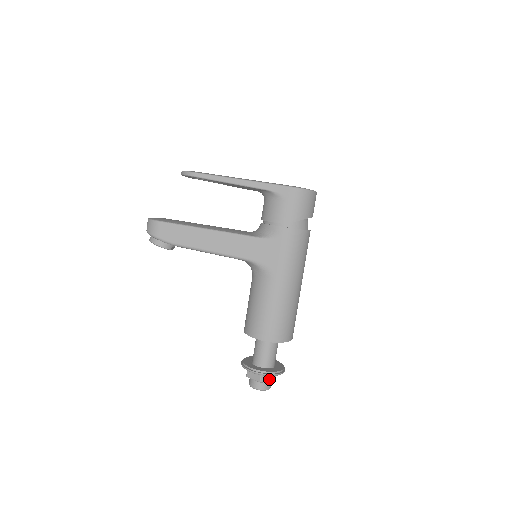
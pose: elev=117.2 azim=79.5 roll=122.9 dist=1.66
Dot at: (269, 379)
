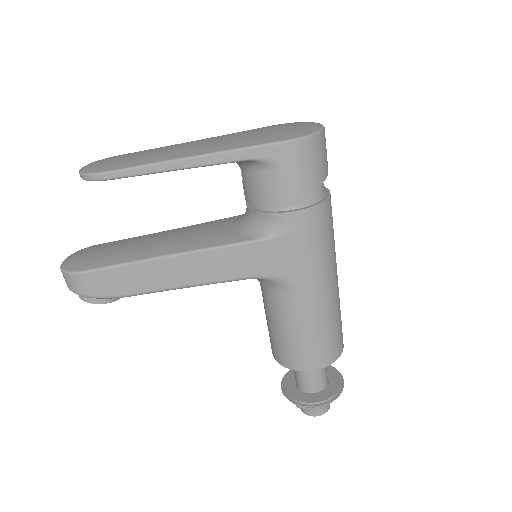
Dot at: occluded
